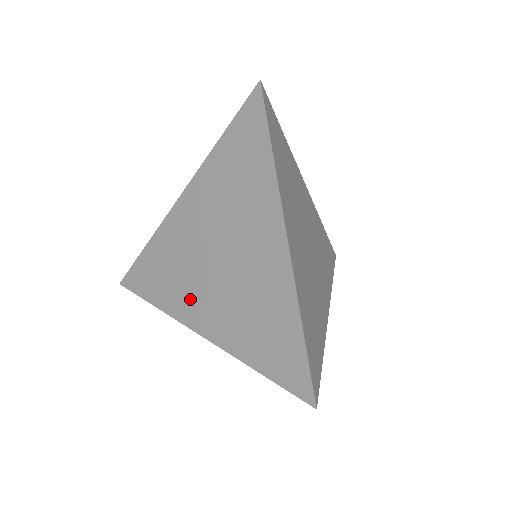
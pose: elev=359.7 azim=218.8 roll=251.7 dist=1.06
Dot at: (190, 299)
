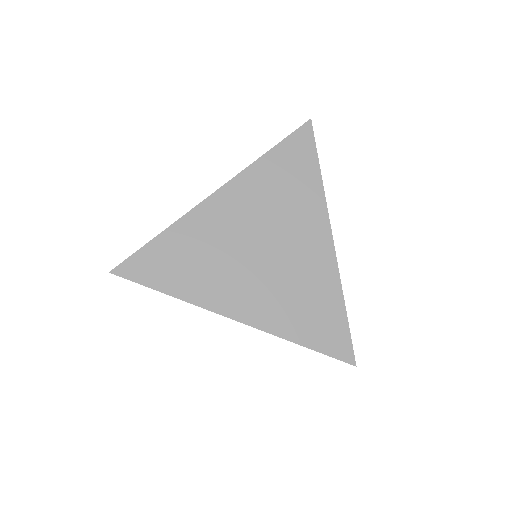
Dot at: (224, 287)
